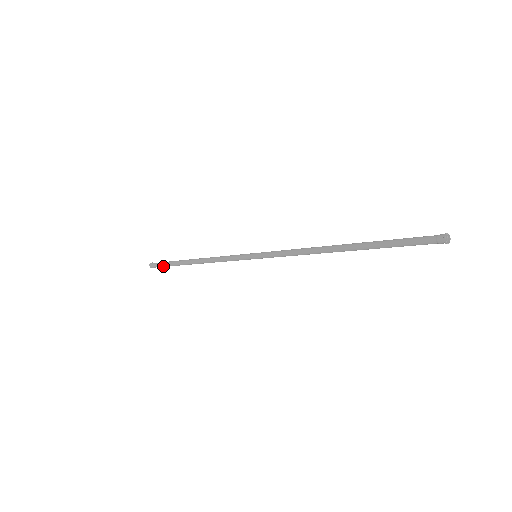
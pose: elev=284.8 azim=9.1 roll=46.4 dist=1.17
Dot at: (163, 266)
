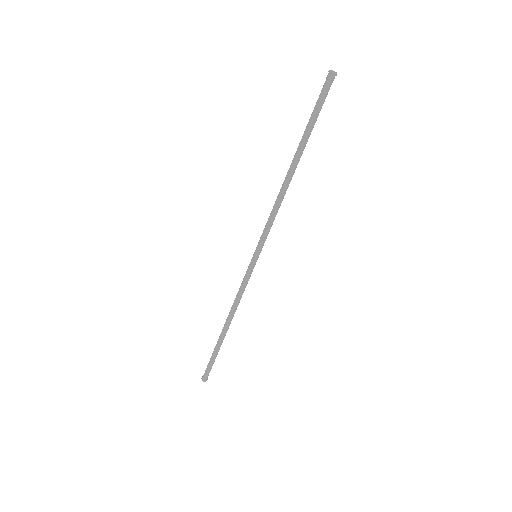
Dot at: (210, 365)
